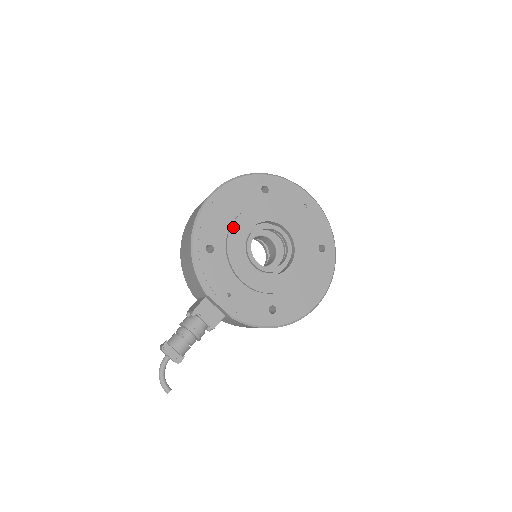
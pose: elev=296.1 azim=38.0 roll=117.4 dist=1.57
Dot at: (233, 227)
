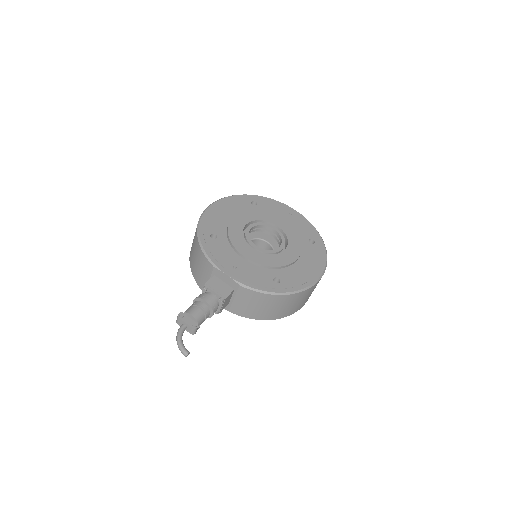
Dot at: (231, 222)
